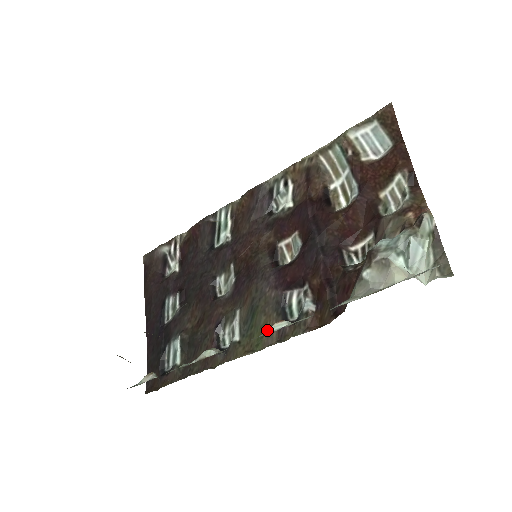
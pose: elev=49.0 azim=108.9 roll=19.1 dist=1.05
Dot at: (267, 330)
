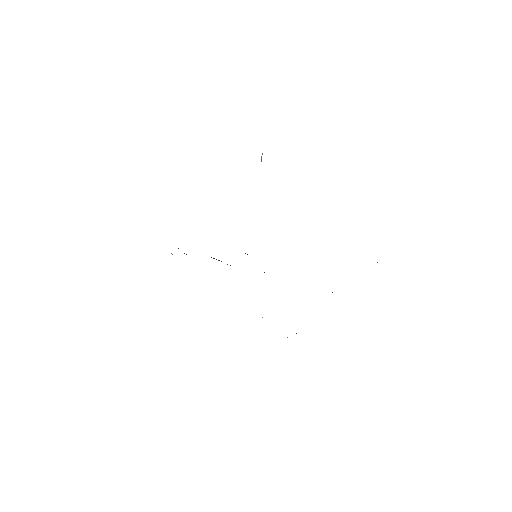
Dot at: occluded
